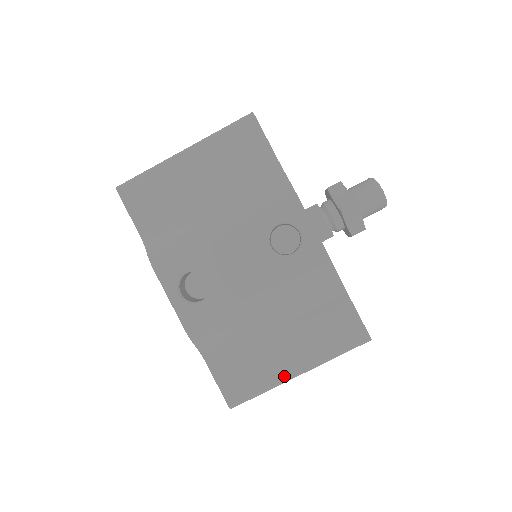
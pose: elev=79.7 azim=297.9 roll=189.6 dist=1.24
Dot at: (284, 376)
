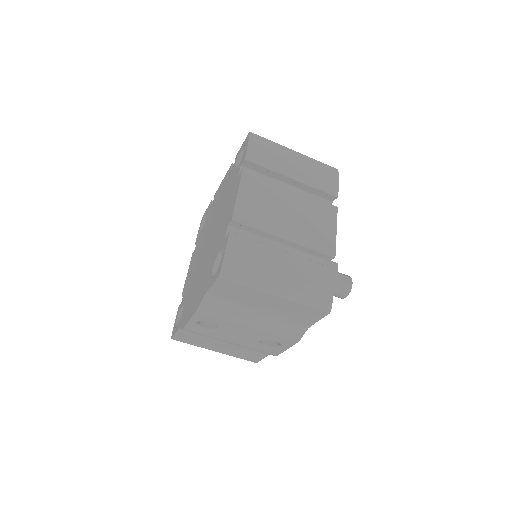
Dot at: (208, 349)
